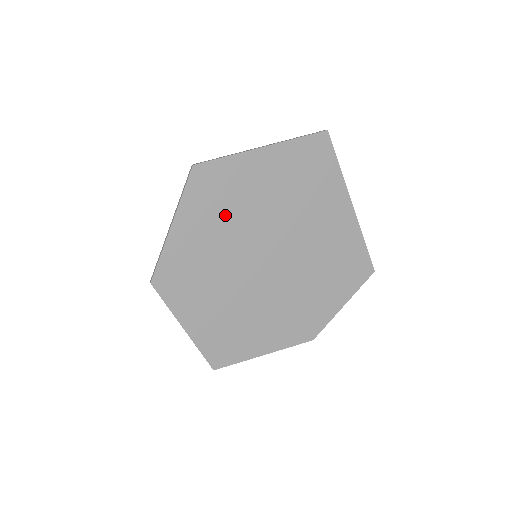
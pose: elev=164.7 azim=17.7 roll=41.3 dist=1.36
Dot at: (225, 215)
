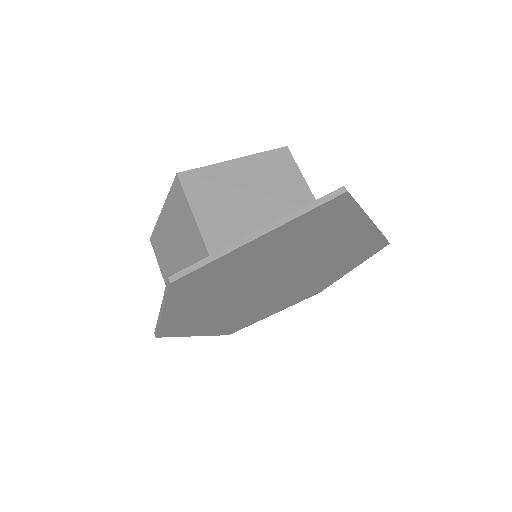
Dot at: (219, 287)
